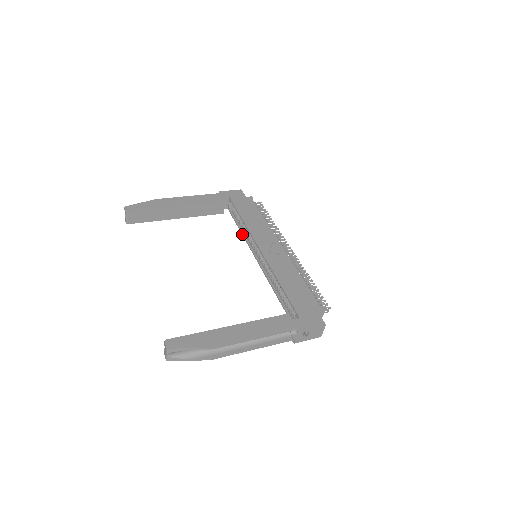
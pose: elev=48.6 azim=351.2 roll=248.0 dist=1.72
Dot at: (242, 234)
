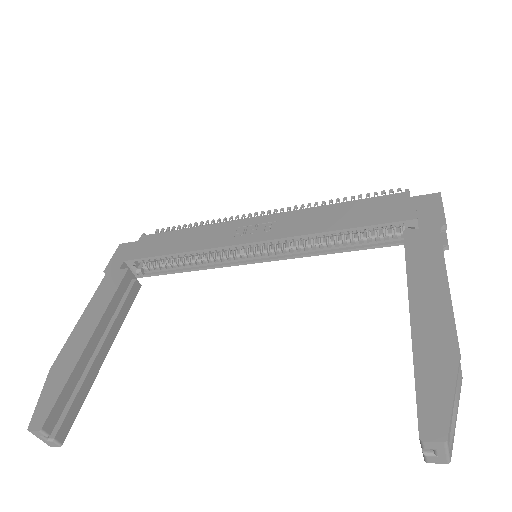
Dot at: (197, 270)
